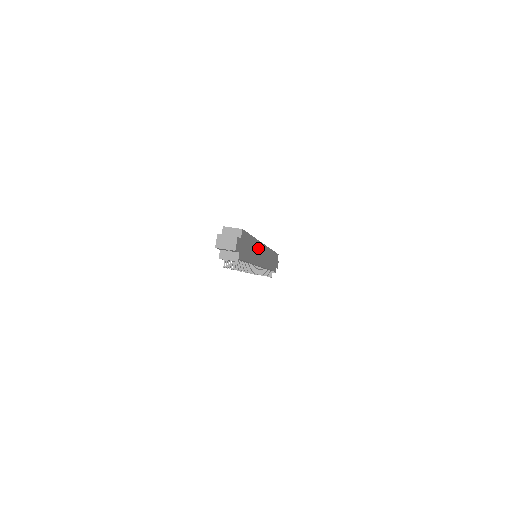
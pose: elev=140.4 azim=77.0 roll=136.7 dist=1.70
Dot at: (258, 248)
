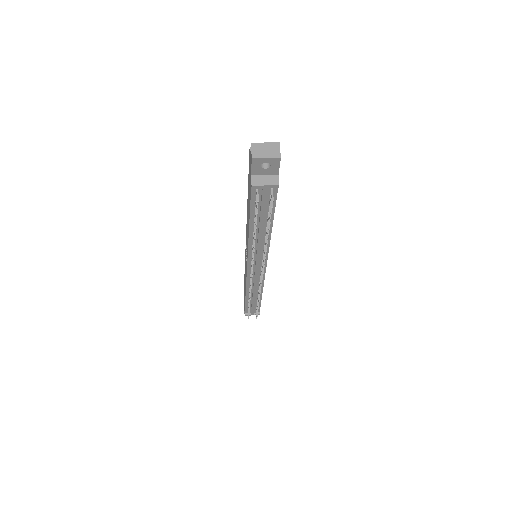
Dot at: occluded
